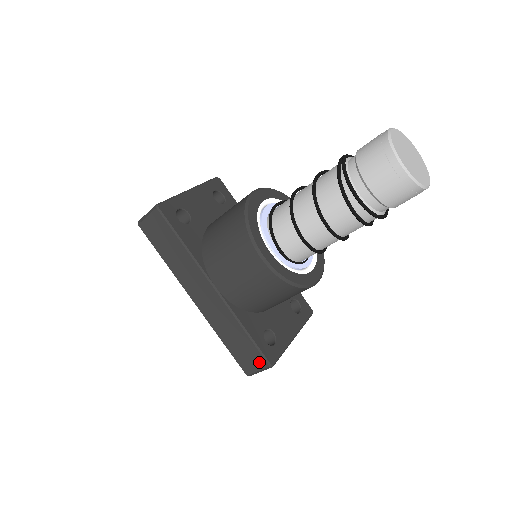
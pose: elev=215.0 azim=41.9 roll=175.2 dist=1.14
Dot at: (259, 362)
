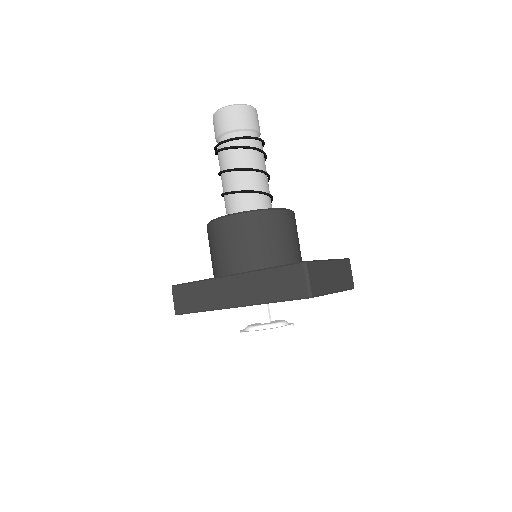
Dot at: (297, 272)
